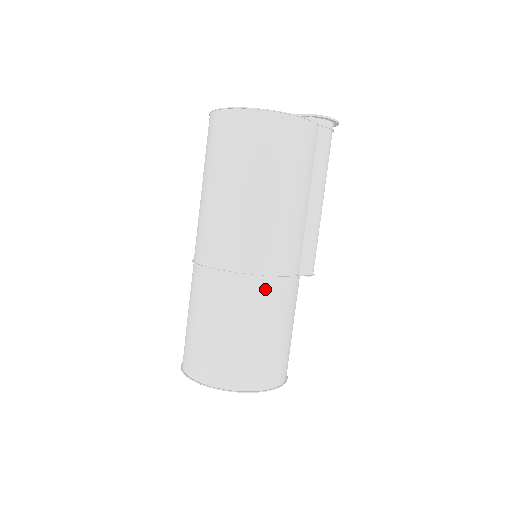
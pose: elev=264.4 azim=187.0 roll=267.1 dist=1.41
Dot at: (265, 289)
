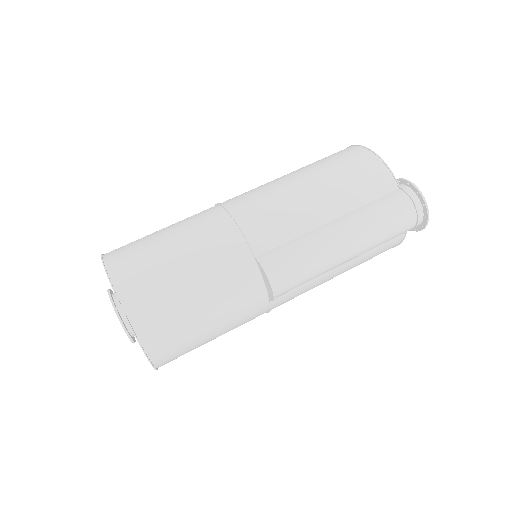
Dot at: (217, 219)
